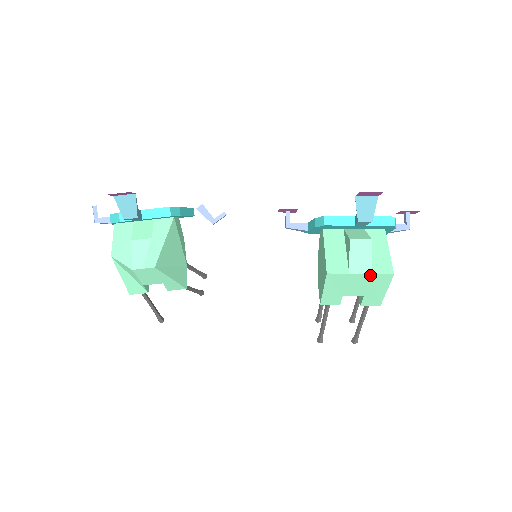
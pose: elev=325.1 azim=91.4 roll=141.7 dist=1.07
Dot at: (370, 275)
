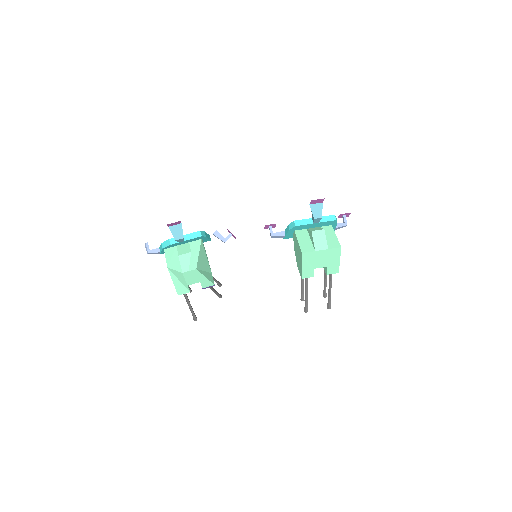
Dot at: (328, 250)
